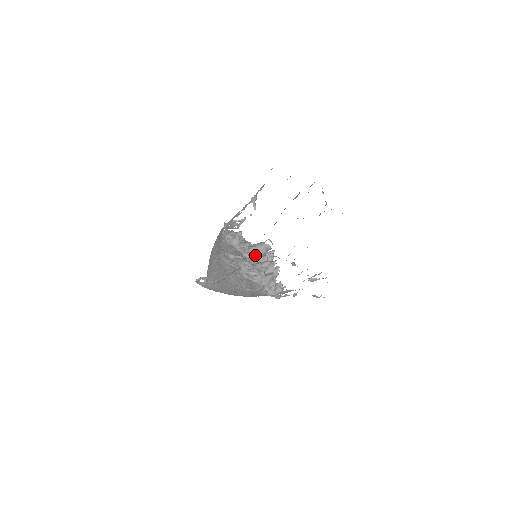
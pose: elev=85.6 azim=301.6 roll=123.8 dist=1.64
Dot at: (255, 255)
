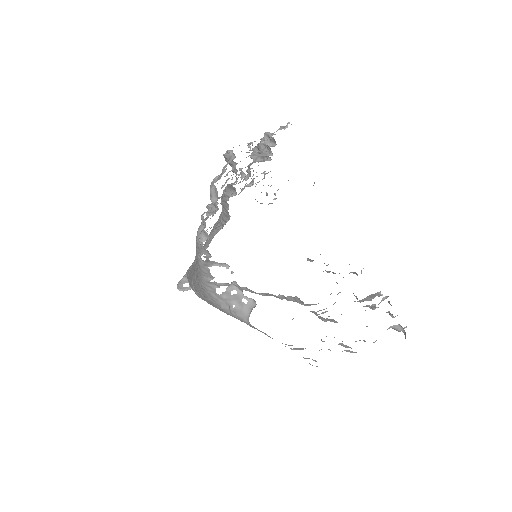
Dot at: occluded
